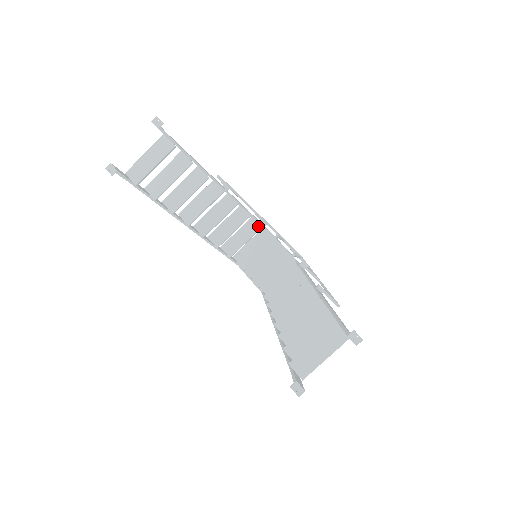
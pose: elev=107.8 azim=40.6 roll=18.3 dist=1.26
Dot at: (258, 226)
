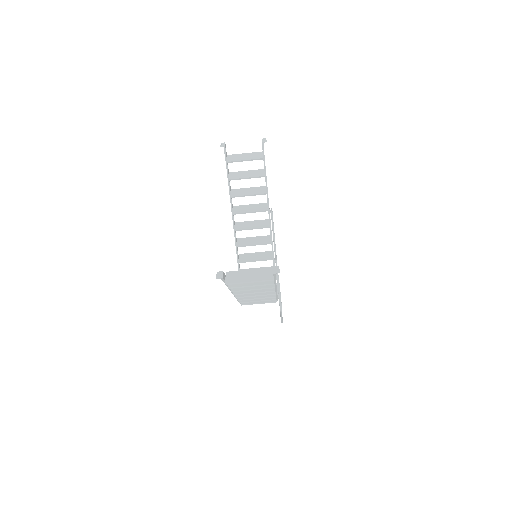
Dot at: (271, 257)
